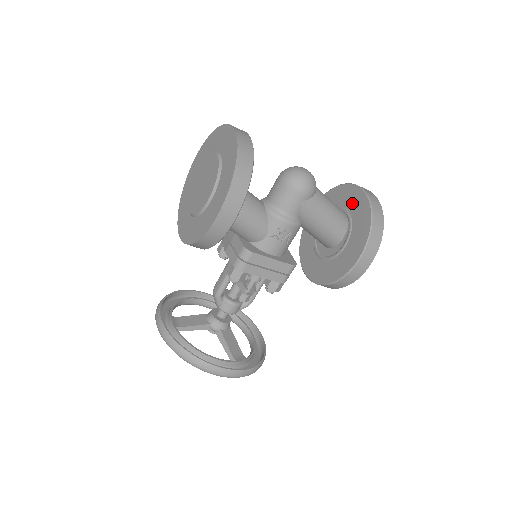
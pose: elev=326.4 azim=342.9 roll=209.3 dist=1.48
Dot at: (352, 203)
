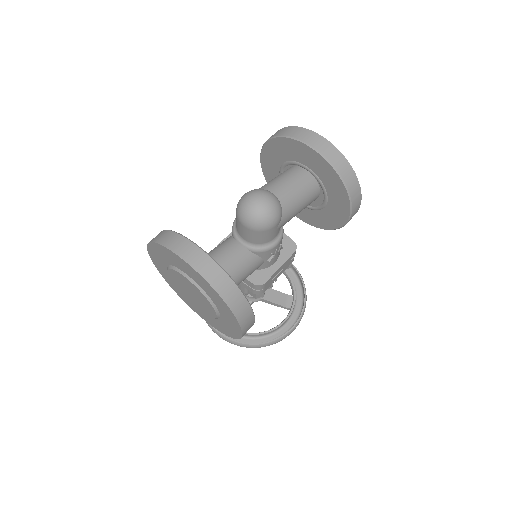
Dot at: (309, 162)
